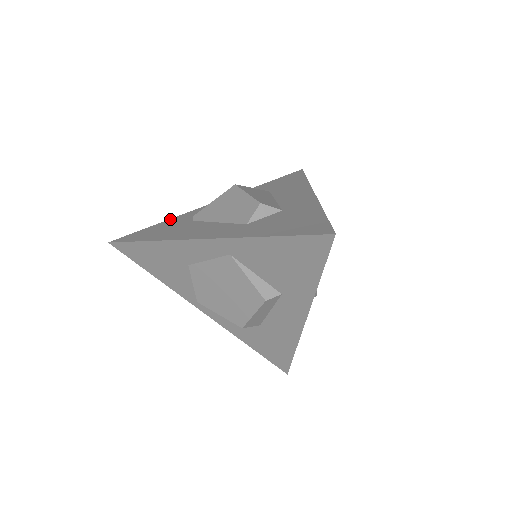
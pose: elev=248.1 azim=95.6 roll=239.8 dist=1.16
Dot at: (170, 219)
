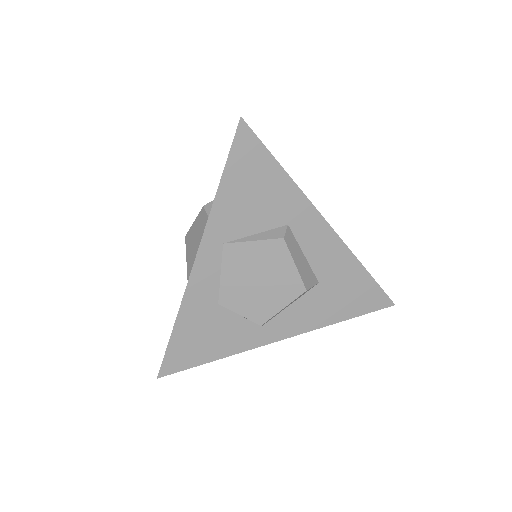
Dot at: occluded
